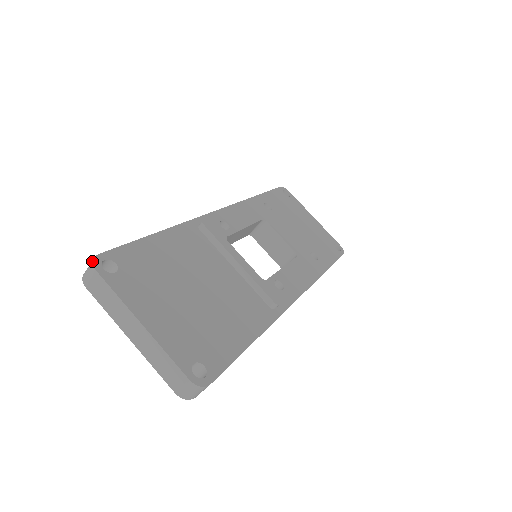
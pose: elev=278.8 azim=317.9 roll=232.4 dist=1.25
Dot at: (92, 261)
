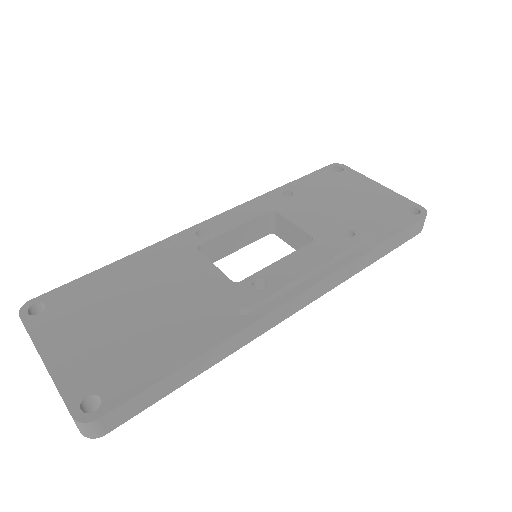
Dot at: (21, 308)
